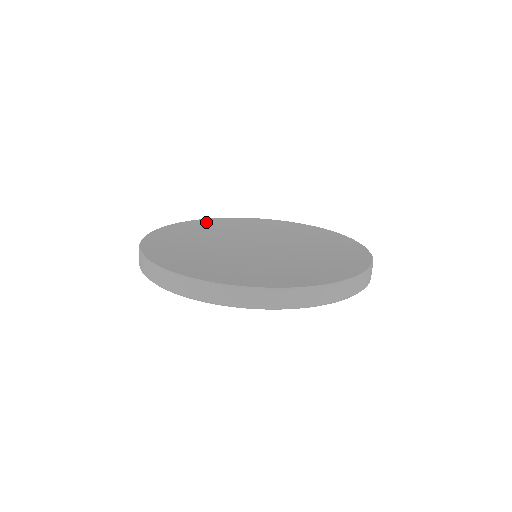
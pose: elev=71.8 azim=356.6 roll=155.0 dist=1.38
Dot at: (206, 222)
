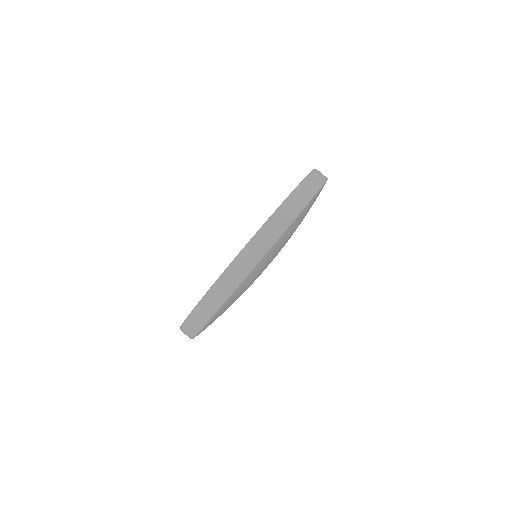
Dot at: occluded
